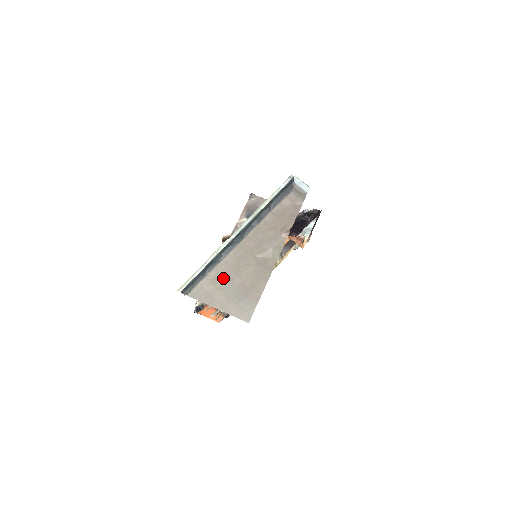
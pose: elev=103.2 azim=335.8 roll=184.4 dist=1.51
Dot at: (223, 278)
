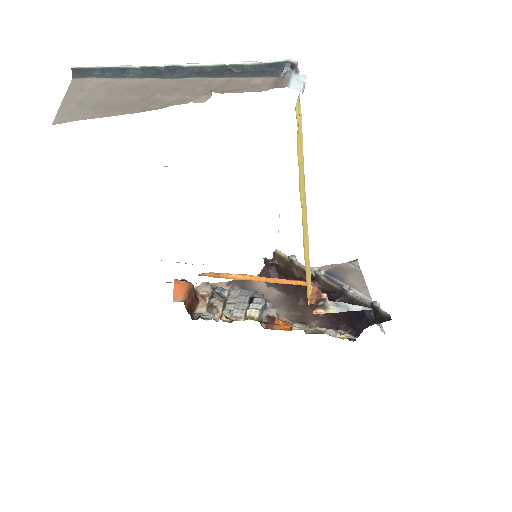
Dot at: (109, 87)
